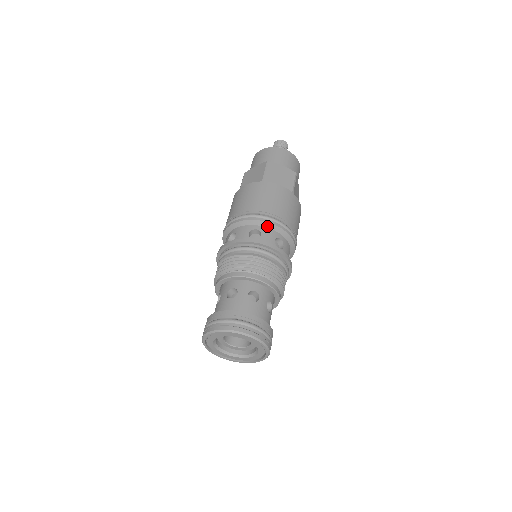
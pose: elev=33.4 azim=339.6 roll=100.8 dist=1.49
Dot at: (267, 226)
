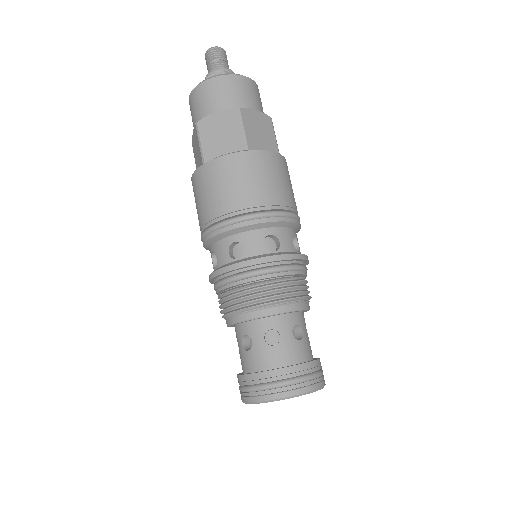
Dot at: (281, 225)
